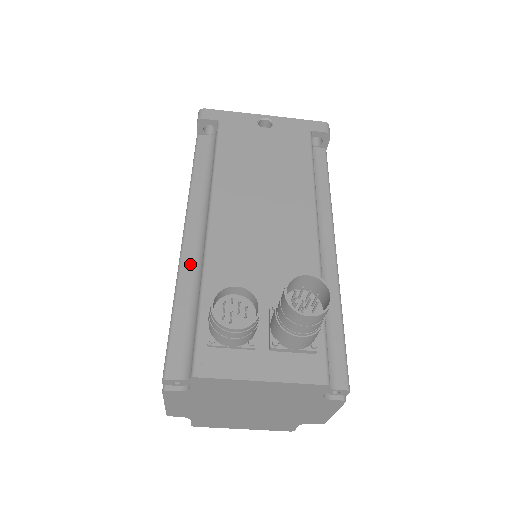
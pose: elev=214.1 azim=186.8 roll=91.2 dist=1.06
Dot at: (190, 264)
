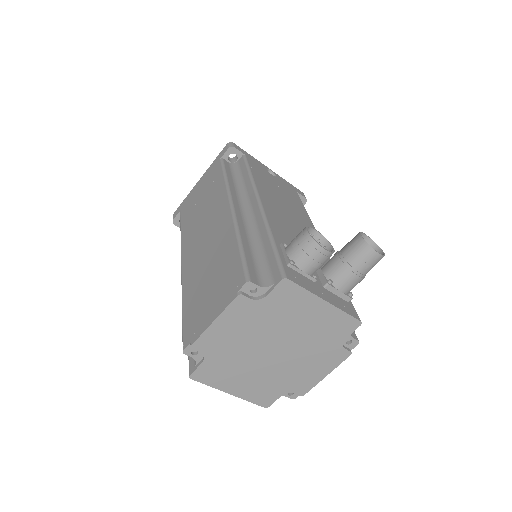
Dot at: (243, 224)
